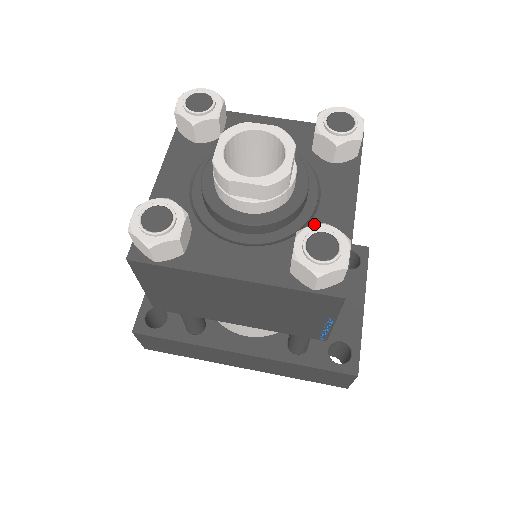
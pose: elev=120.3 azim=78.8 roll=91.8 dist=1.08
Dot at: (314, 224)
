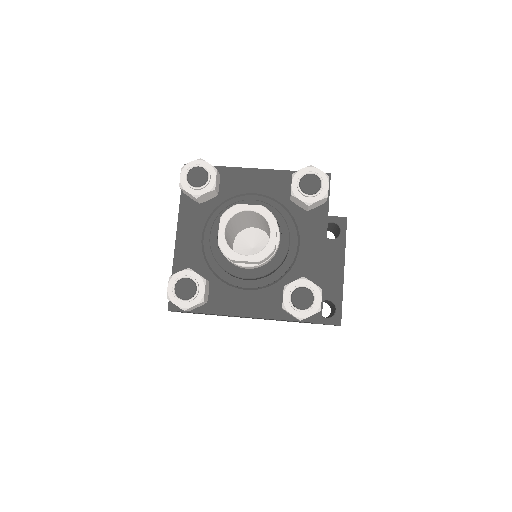
Dot at: (295, 280)
